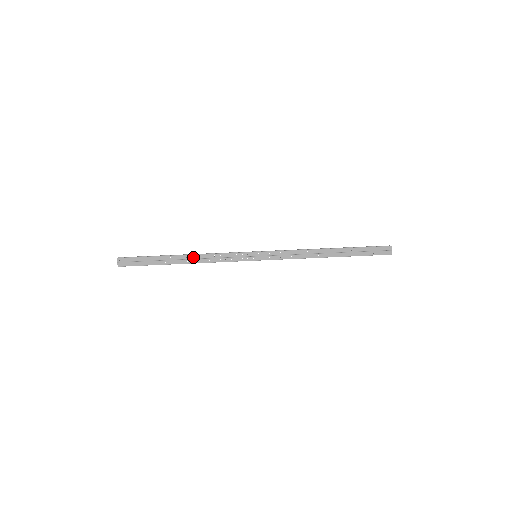
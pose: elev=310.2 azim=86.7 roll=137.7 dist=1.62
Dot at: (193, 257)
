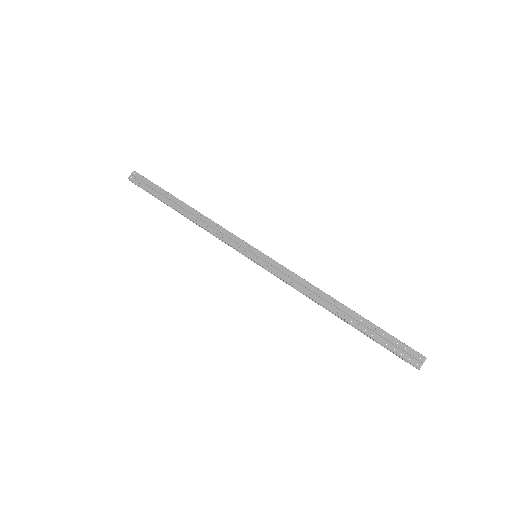
Dot at: (196, 213)
